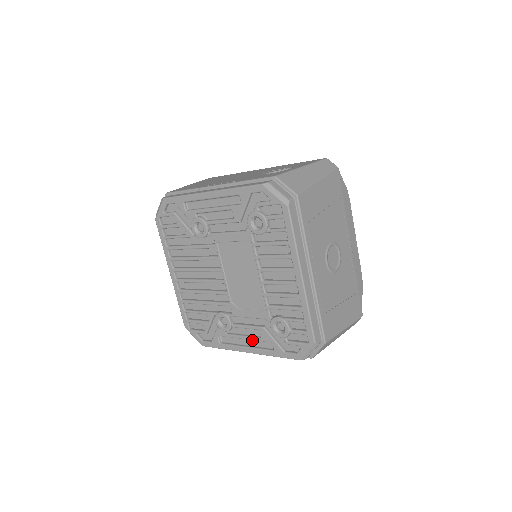
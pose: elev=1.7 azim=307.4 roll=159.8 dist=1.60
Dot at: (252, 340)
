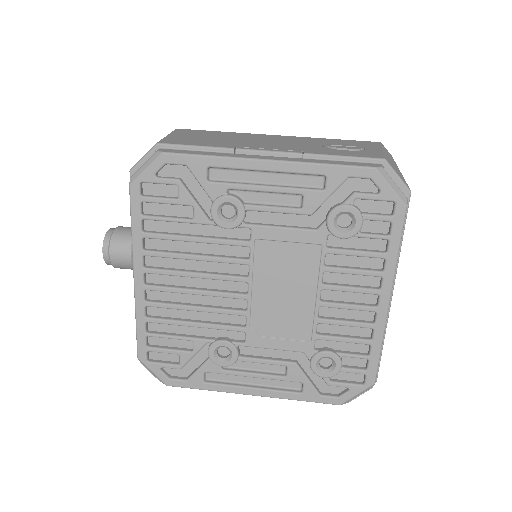
Dot at: (265, 378)
